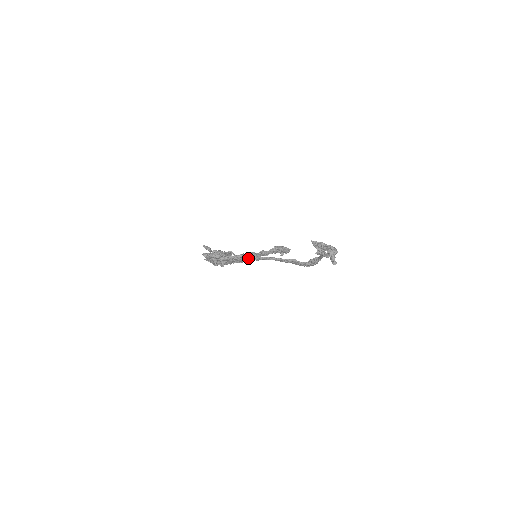
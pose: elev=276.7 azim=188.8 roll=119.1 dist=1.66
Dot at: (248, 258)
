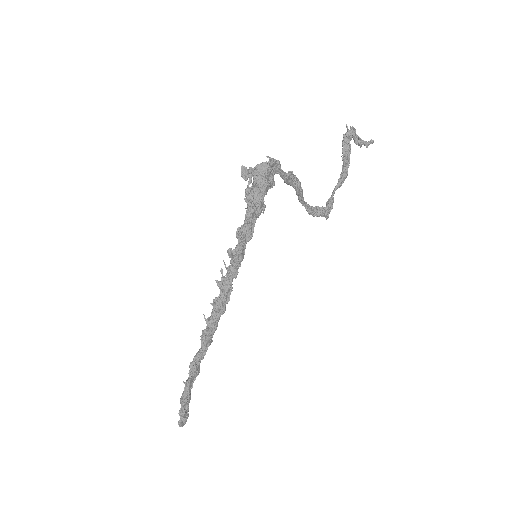
Dot at: (296, 180)
